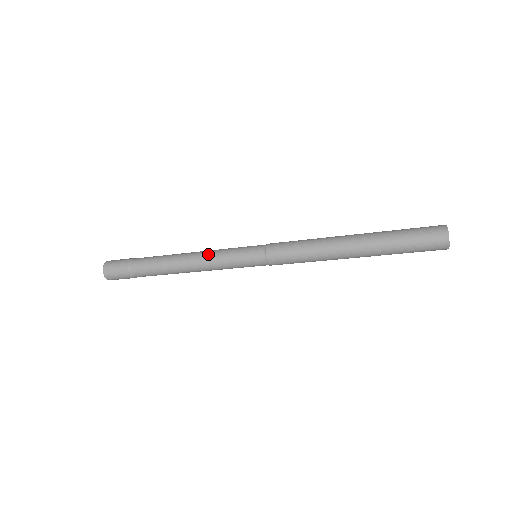
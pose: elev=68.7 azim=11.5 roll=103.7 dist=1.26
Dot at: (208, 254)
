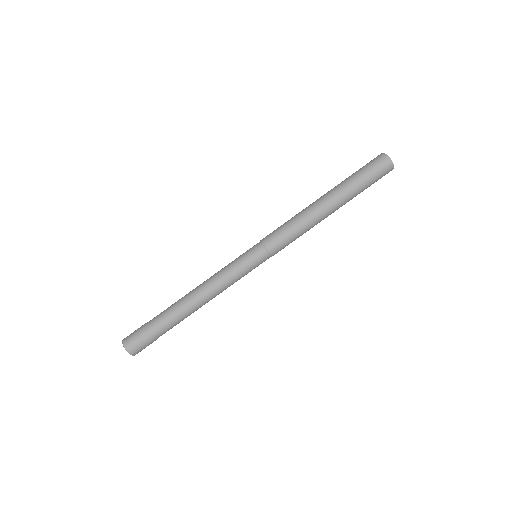
Dot at: (217, 277)
